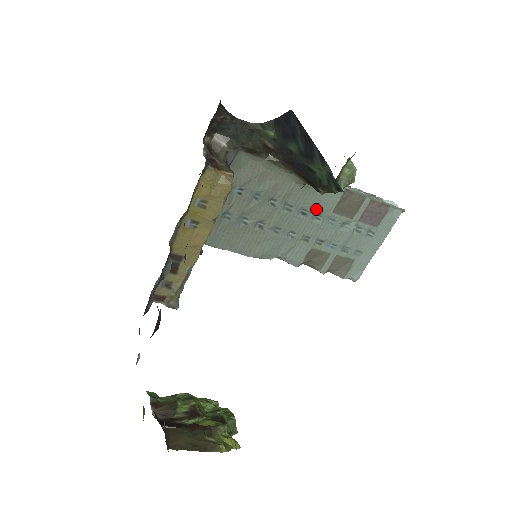
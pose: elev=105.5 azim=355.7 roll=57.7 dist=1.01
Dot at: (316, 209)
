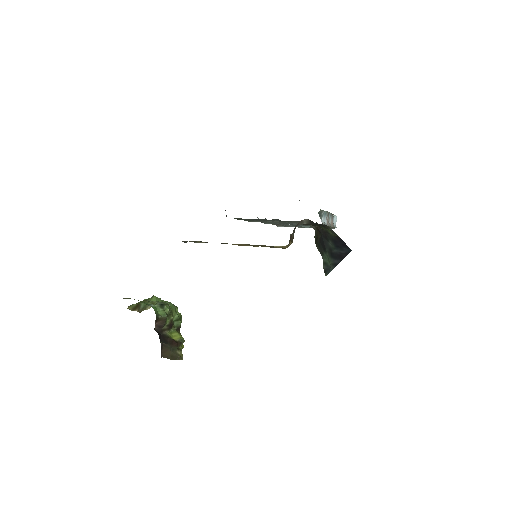
Dot at: occluded
